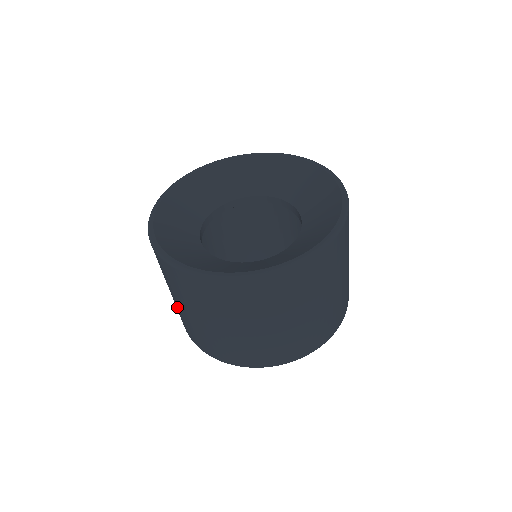
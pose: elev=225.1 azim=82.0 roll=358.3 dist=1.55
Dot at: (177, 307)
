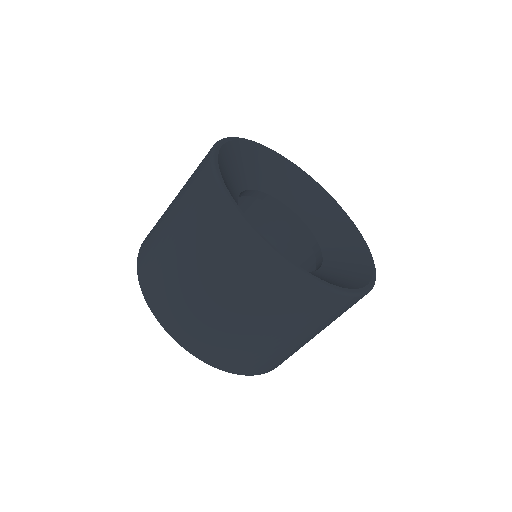
Dot at: (162, 226)
